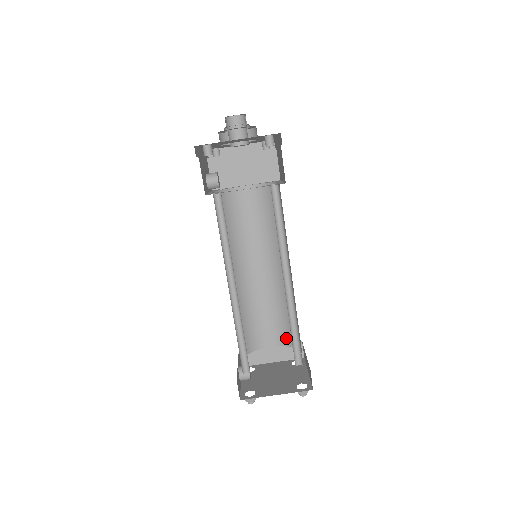
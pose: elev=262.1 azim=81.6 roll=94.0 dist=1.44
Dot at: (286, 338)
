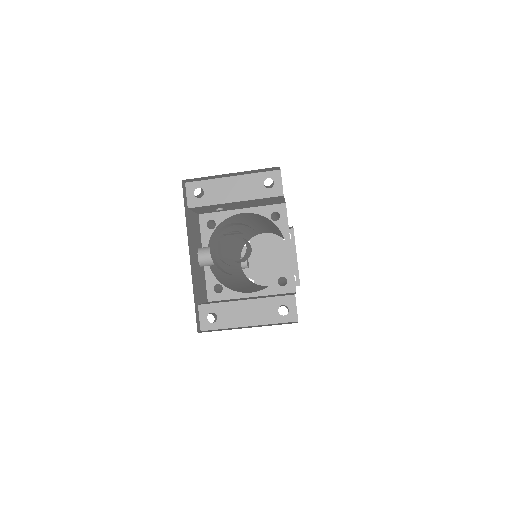
Dot at: (279, 235)
